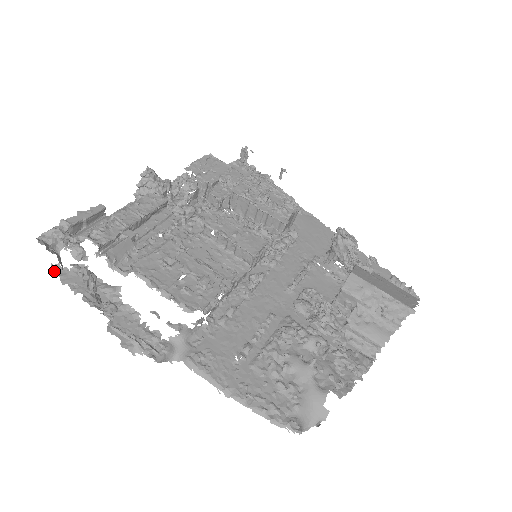
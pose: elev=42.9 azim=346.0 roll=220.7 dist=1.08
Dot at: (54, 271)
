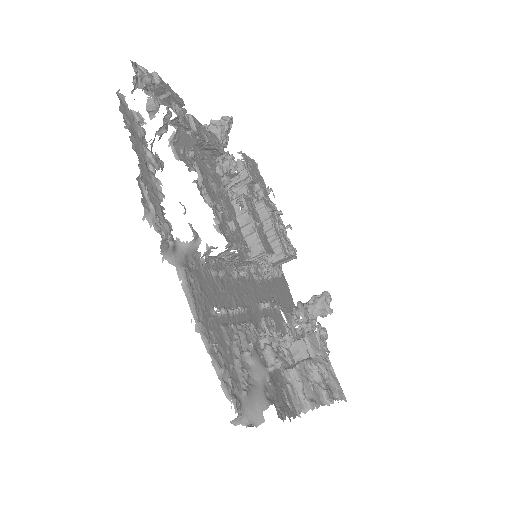
Dot at: (118, 96)
